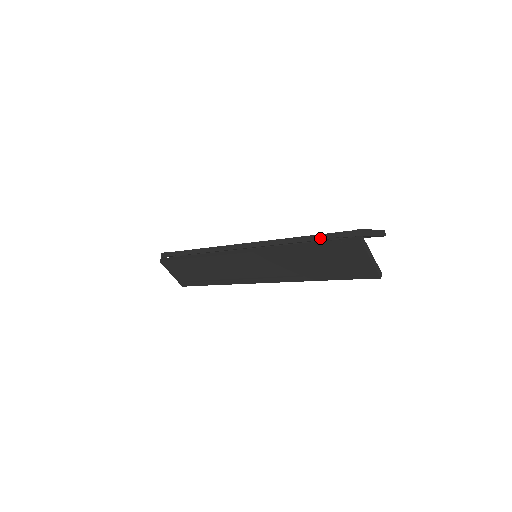
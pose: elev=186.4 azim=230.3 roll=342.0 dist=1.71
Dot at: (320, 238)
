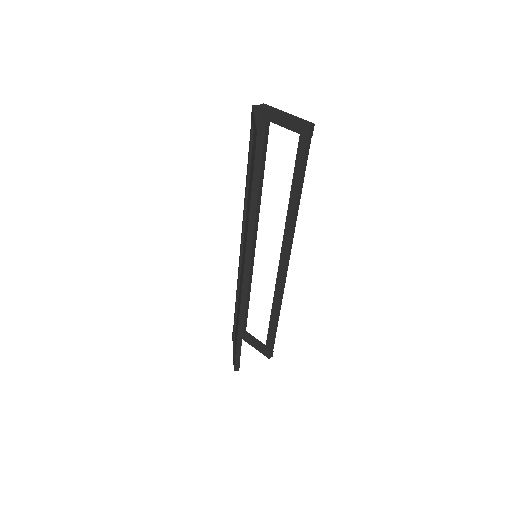
Dot at: occluded
